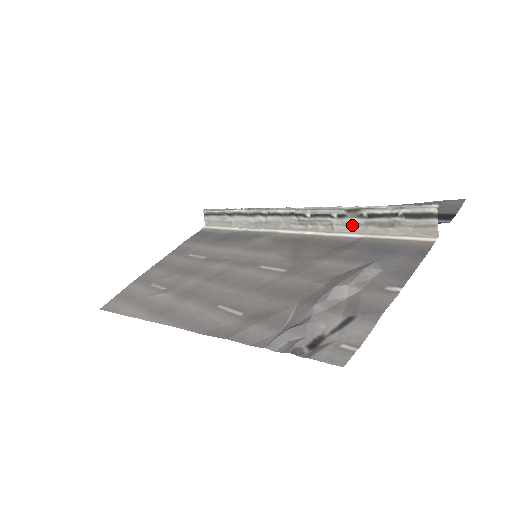
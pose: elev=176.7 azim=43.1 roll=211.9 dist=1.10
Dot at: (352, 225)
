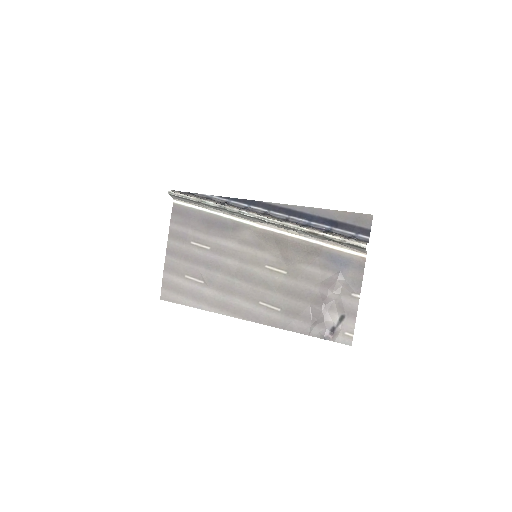
Dot at: (313, 237)
